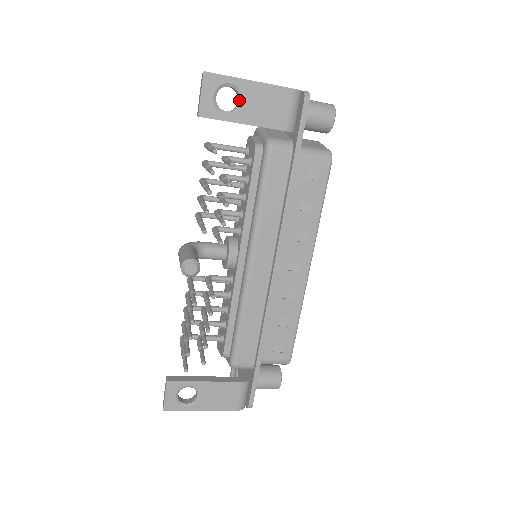
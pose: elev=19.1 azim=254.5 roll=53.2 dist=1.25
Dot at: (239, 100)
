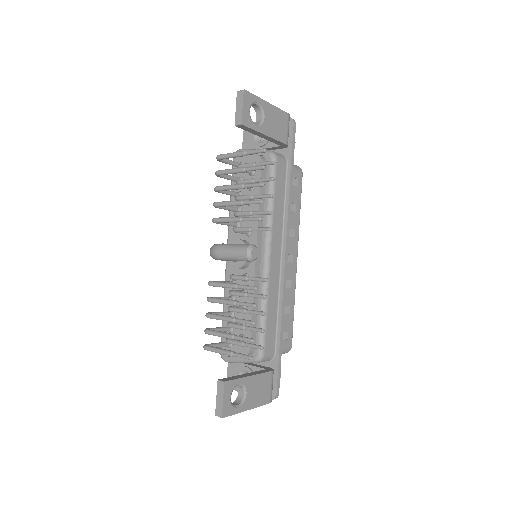
Dot at: (262, 116)
